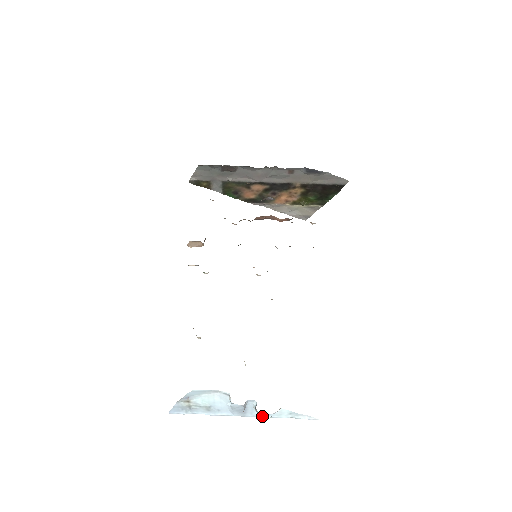
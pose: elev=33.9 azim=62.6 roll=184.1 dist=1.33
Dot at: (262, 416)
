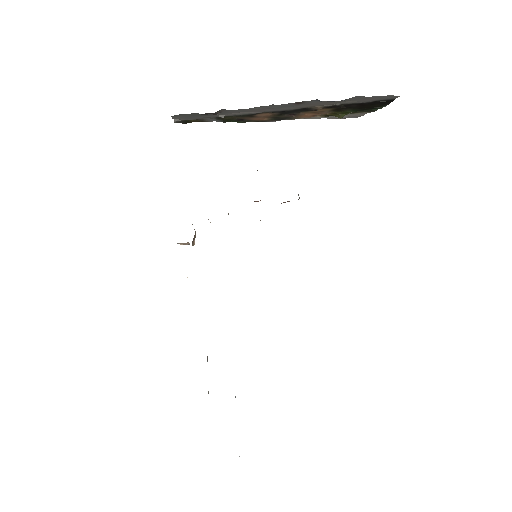
Dot at: occluded
